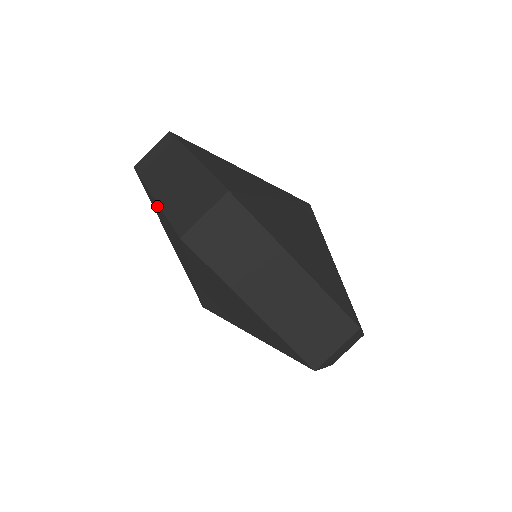
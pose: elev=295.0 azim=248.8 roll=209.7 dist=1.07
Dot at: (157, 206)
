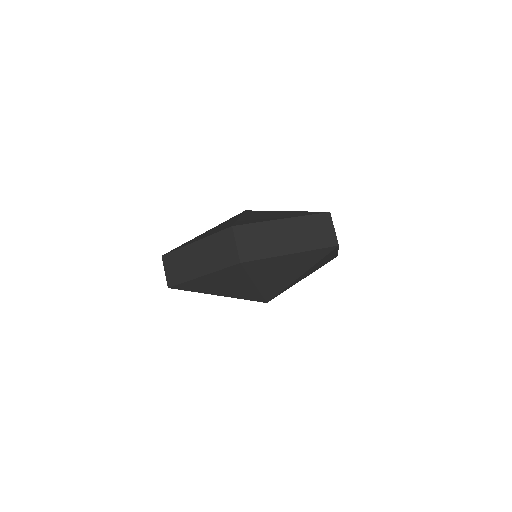
Dot at: (206, 278)
